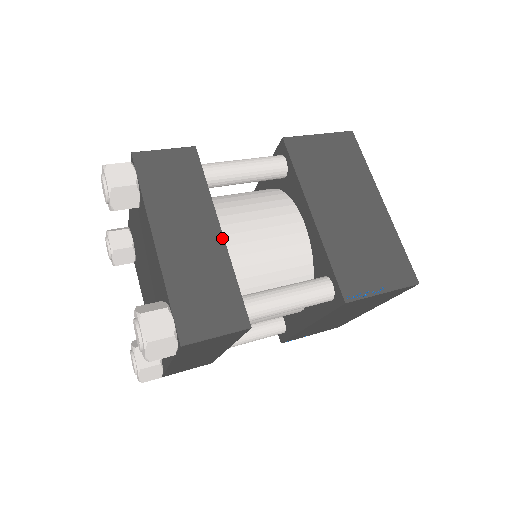
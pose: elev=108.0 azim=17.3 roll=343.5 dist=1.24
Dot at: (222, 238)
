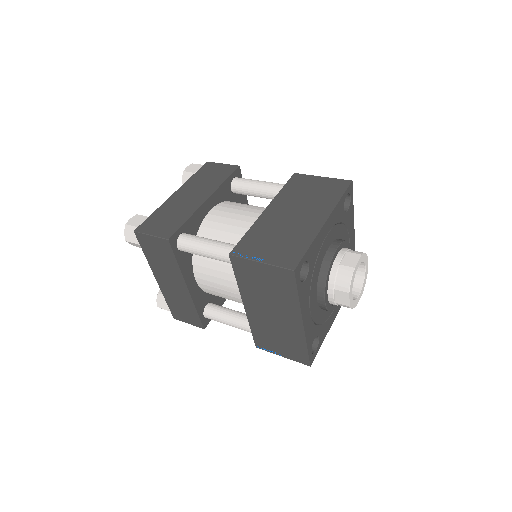
Dot at: (203, 202)
